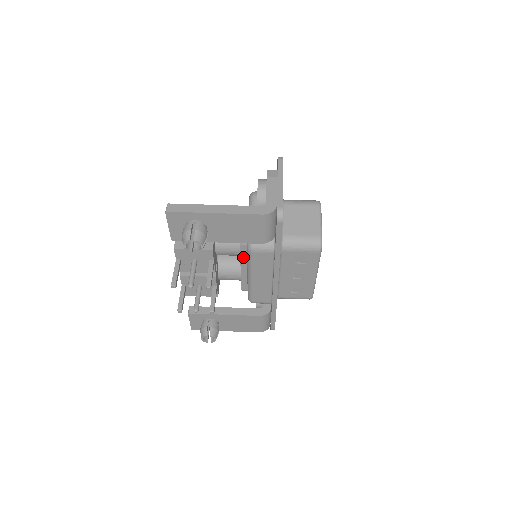
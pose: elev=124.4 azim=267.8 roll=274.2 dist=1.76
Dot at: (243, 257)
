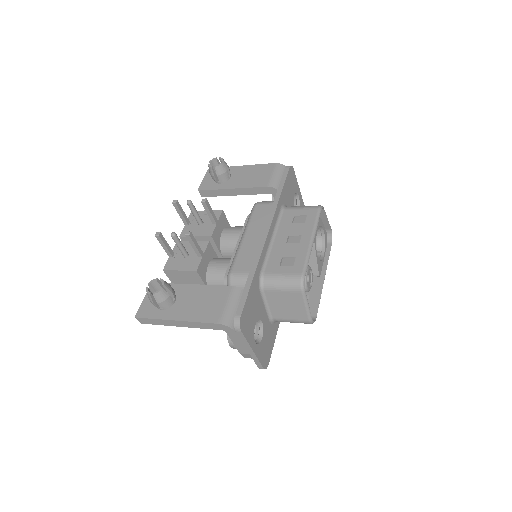
Dot at: occluded
